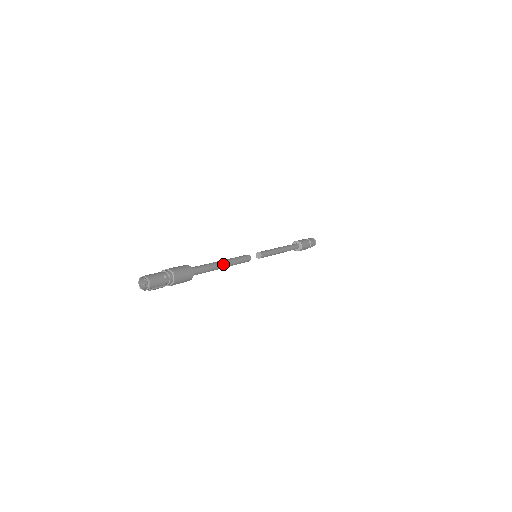
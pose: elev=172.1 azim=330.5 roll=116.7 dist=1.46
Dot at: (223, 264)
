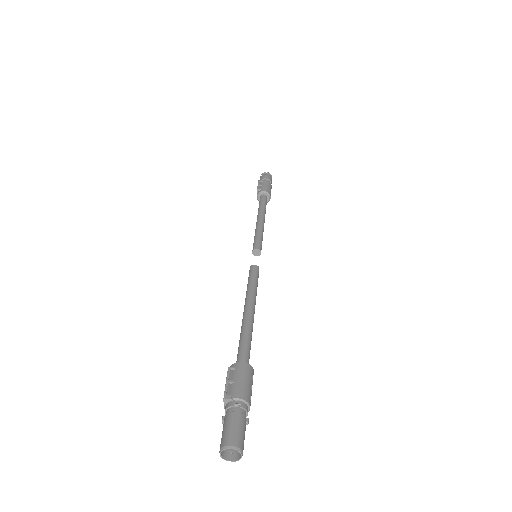
Dot at: occluded
